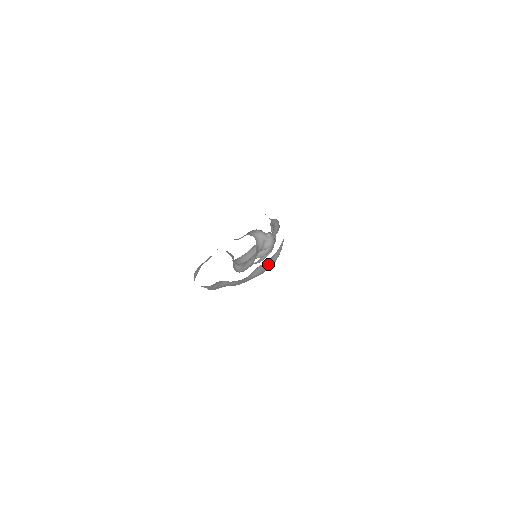
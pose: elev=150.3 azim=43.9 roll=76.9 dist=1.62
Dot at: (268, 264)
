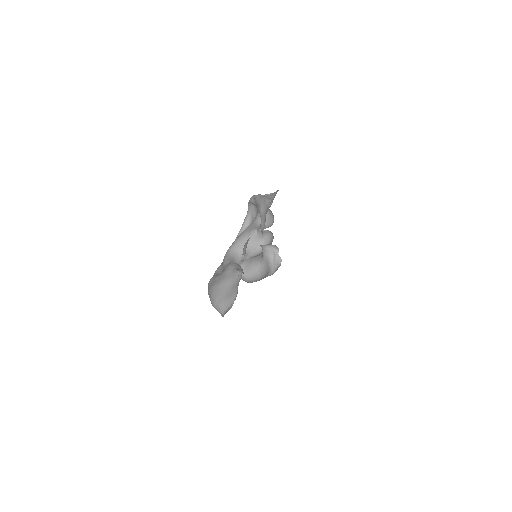
Dot at: occluded
